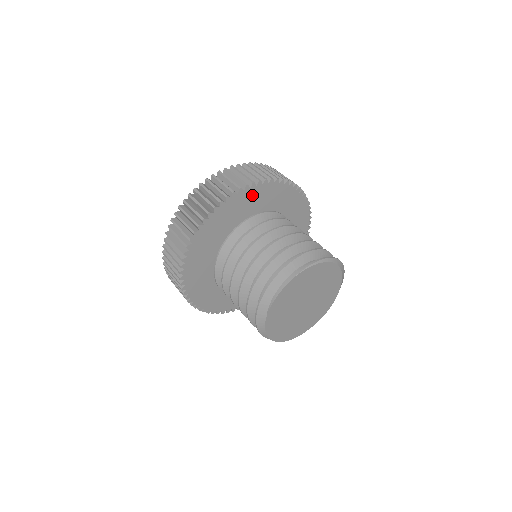
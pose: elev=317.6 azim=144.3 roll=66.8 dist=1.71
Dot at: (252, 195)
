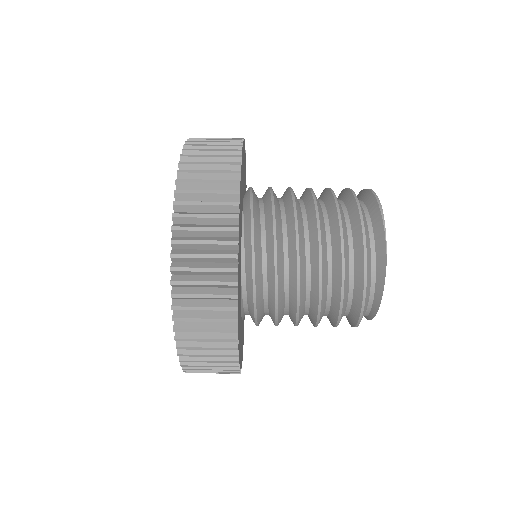
Dot at: (243, 161)
